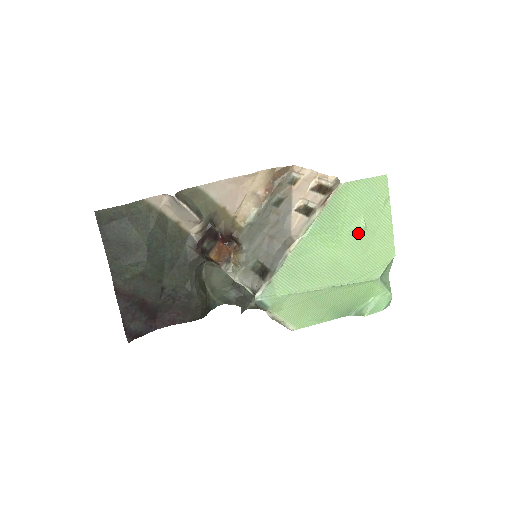
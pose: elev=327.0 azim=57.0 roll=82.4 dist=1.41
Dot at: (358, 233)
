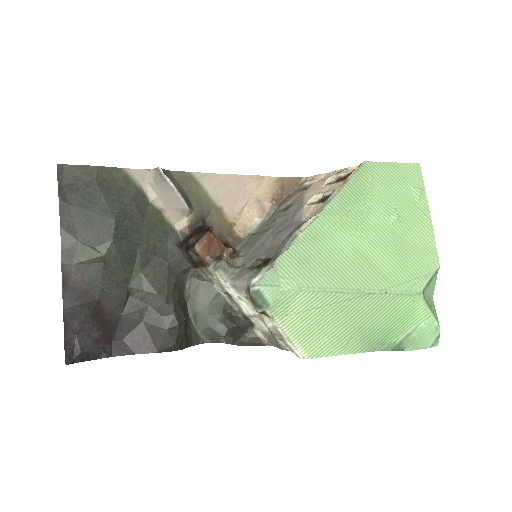
Dot at: (389, 226)
